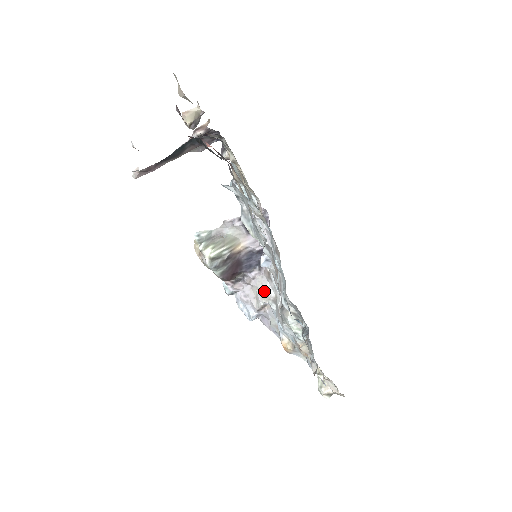
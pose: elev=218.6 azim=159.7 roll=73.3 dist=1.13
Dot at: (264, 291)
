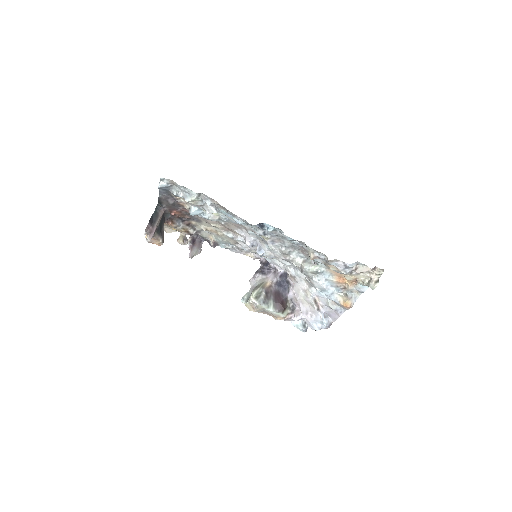
Dot at: (303, 291)
